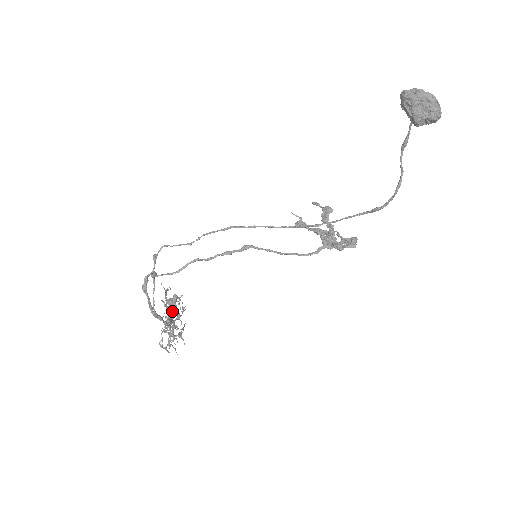
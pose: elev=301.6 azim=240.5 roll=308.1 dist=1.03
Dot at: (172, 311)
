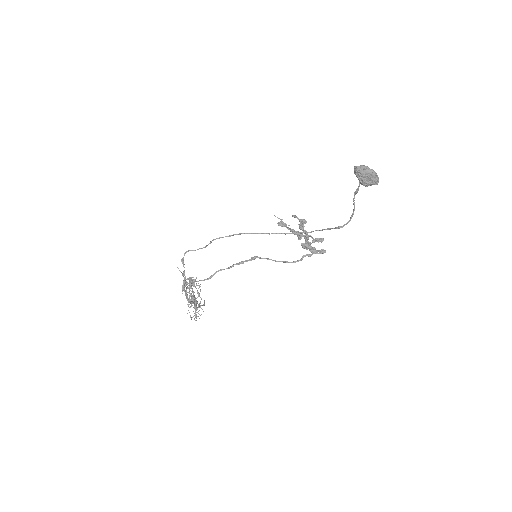
Dot at: (193, 291)
